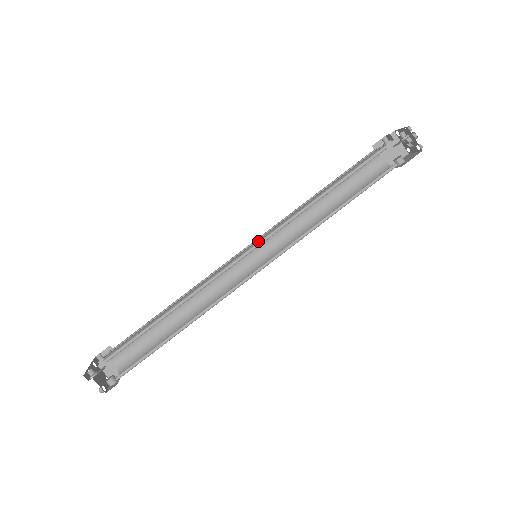
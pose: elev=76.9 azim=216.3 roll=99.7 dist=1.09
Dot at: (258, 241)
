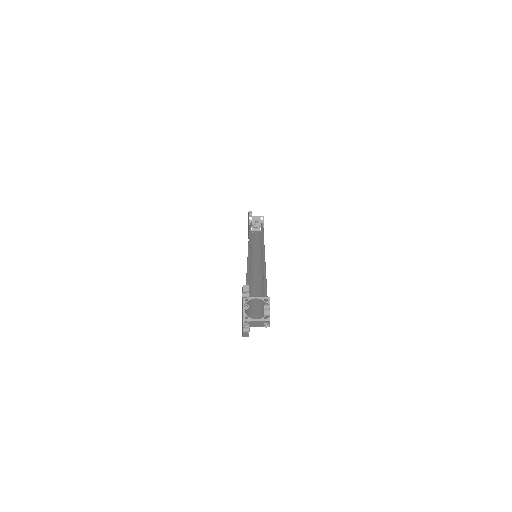
Dot at: (250, 259)
